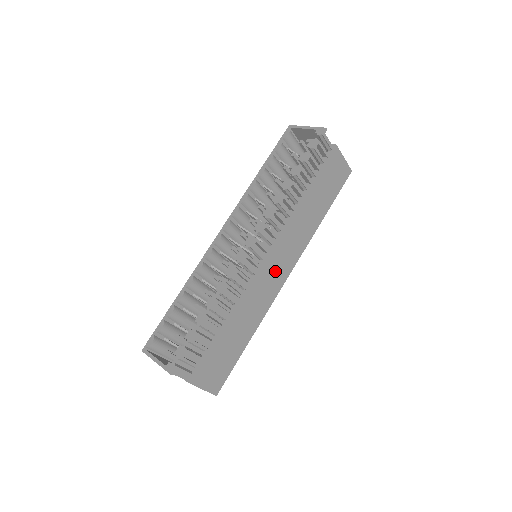
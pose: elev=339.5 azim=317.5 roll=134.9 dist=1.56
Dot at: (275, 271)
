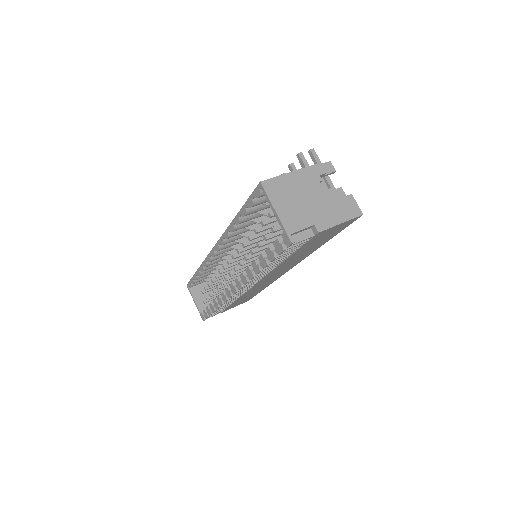
Dot at: occluded
